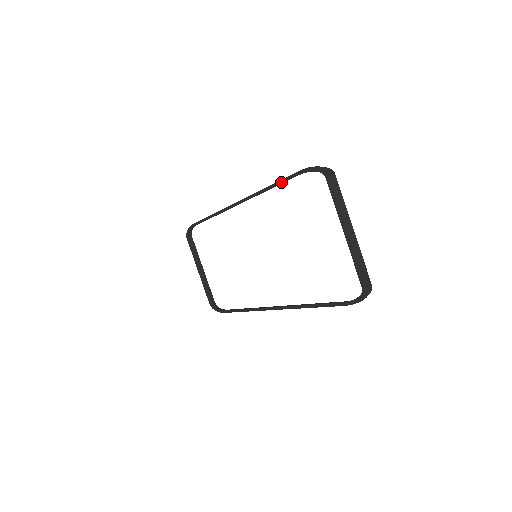
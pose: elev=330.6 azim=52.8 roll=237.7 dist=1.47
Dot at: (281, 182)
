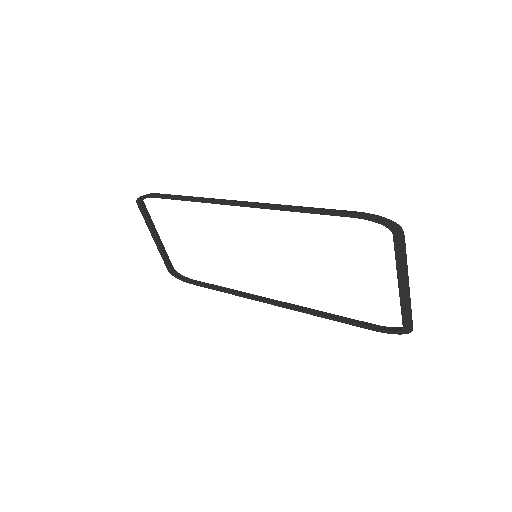
Dot at: (322, 213)
